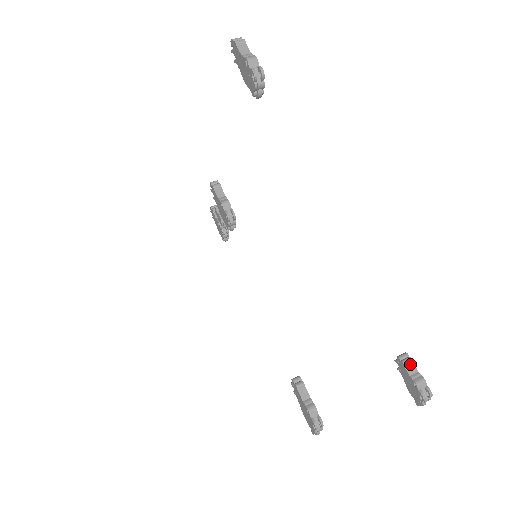
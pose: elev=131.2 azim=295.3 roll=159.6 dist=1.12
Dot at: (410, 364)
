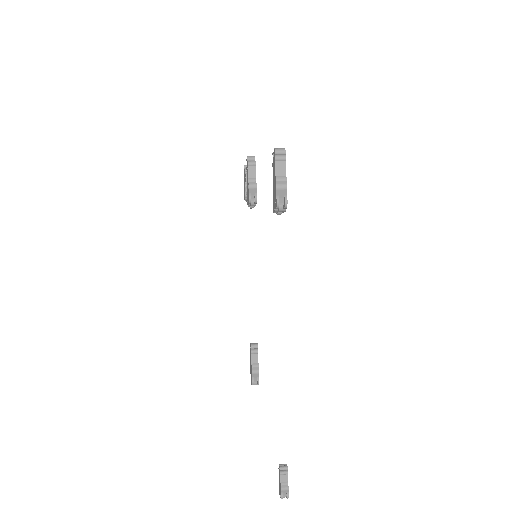
Dot at: (285, 475)
